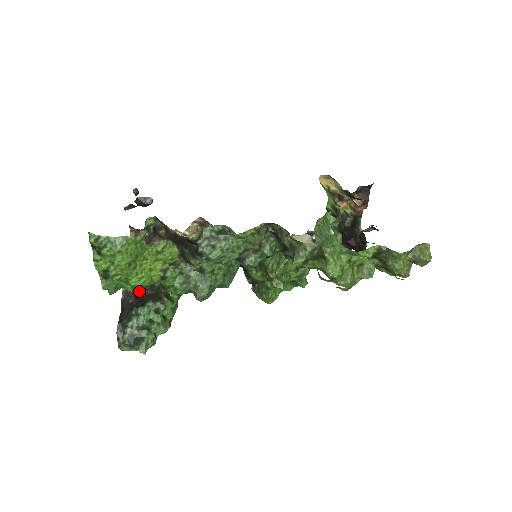
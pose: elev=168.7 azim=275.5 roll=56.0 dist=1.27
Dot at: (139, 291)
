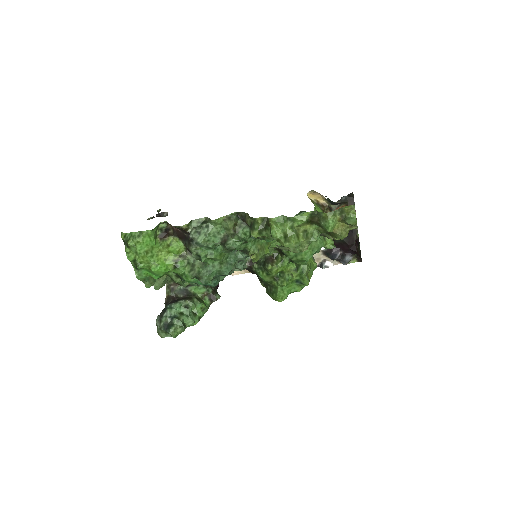
Dot at: (178, 296)
